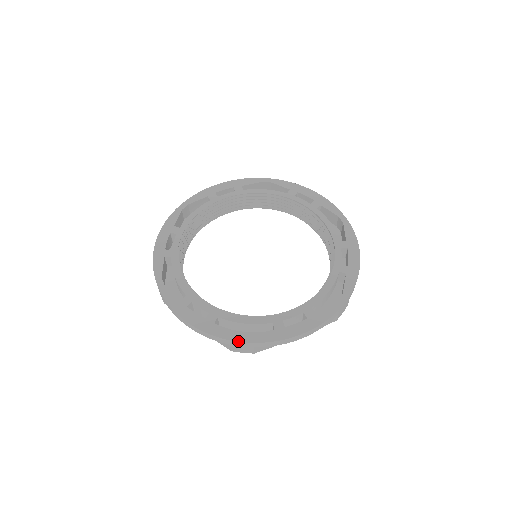
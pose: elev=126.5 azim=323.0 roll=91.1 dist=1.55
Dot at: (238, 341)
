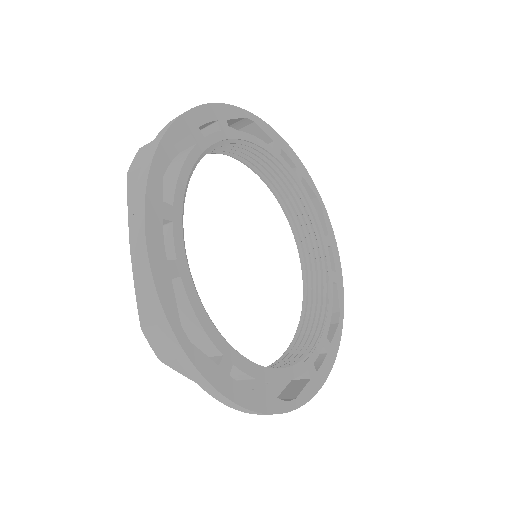
Dot at: (290, 411)
